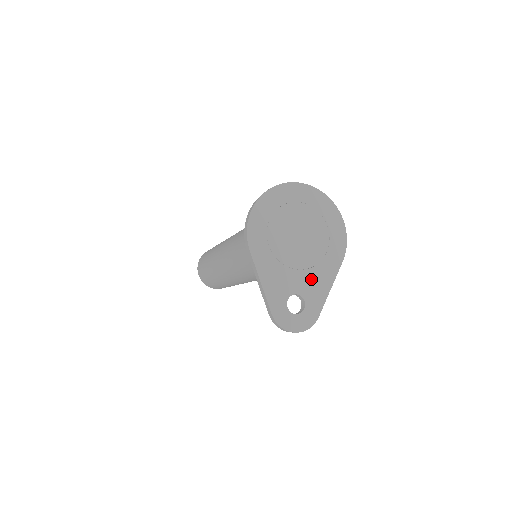
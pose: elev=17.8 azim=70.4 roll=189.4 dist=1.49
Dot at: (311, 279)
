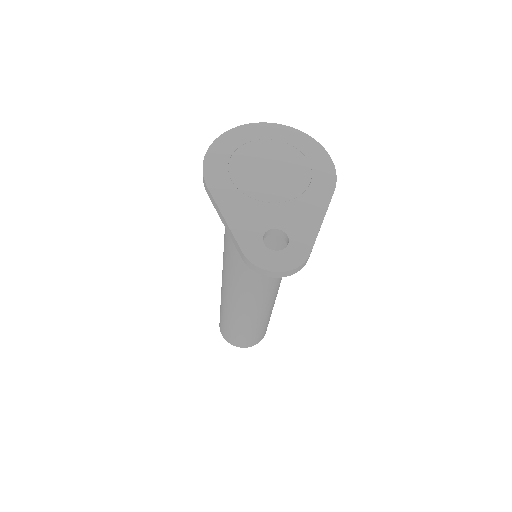
Dot at: (293, 212)
